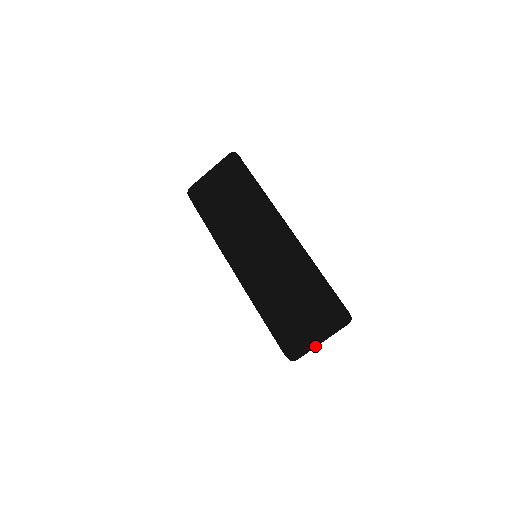
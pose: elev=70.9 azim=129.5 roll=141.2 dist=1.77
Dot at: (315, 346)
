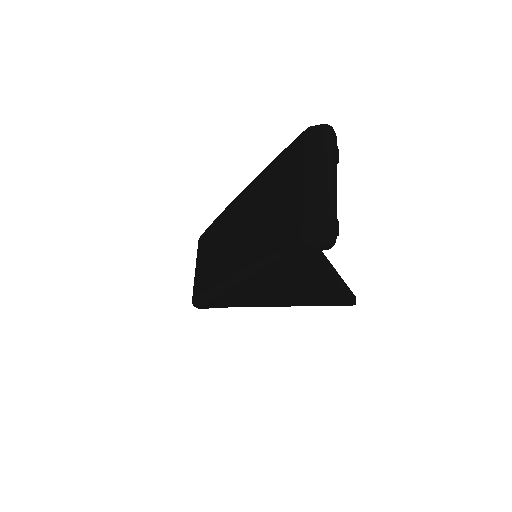
Dot at: (326, 191)
